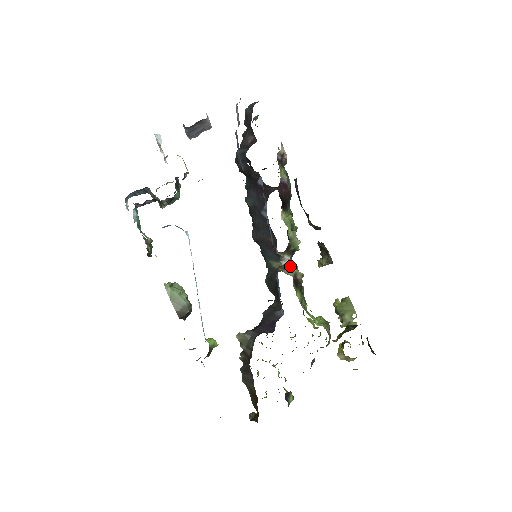
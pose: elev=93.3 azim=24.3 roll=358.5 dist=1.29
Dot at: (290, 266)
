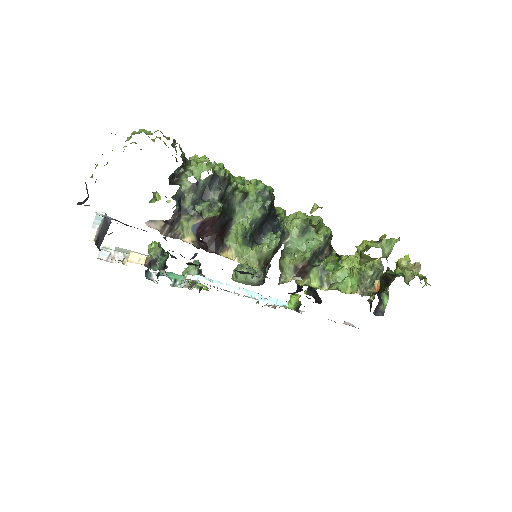
Dot at: (286, 259)
